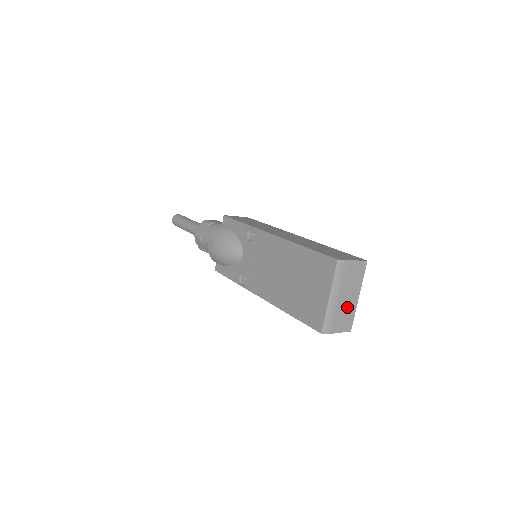
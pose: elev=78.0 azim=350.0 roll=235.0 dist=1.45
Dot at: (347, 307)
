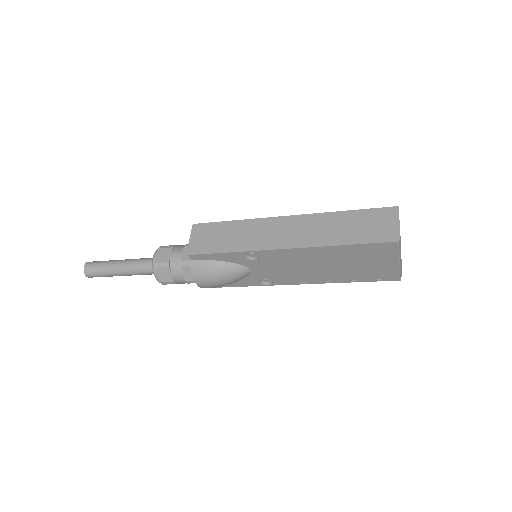
Dot at: occluded
